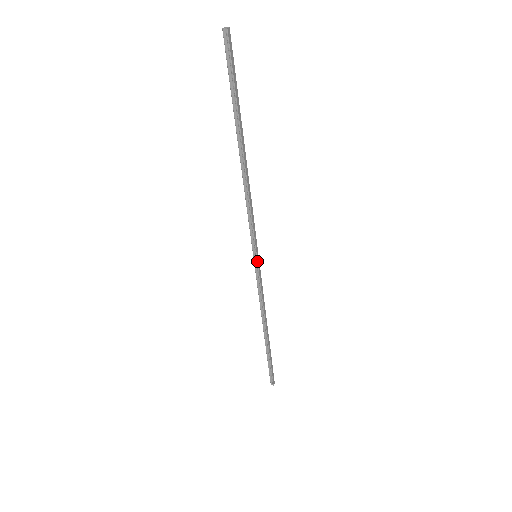
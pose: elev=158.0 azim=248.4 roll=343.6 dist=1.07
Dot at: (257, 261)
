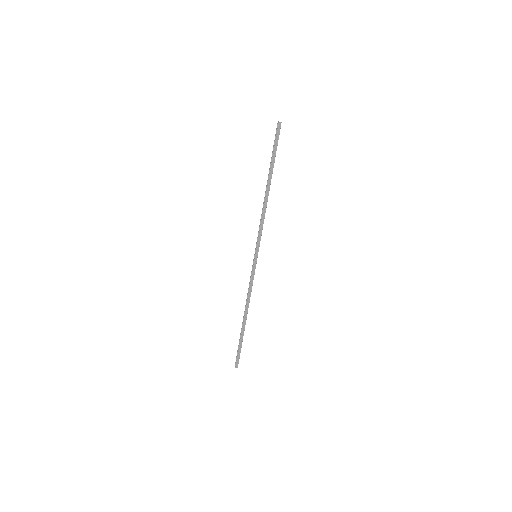
Dot at: (255, 259)
